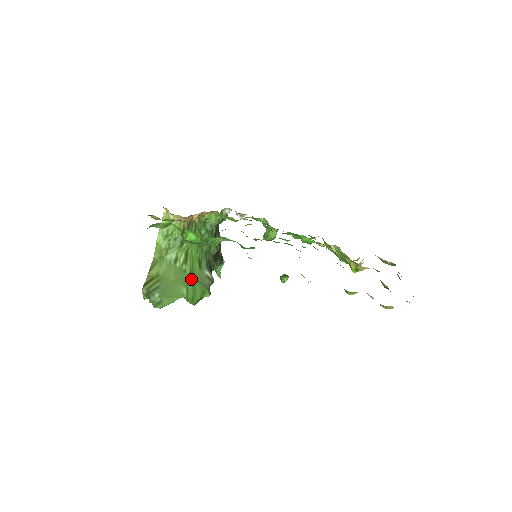
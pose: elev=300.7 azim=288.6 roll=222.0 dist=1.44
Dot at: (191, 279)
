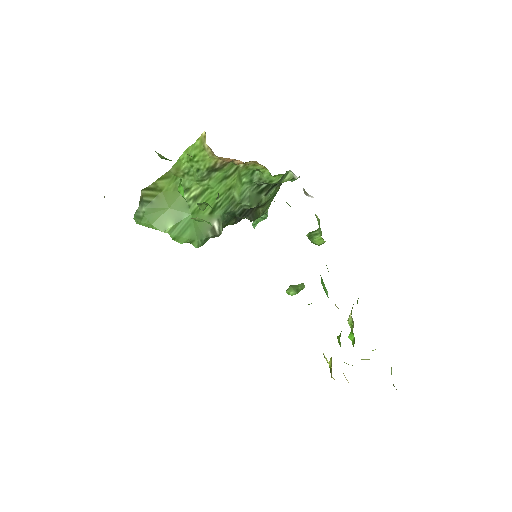
Dot at: (188, 219)
